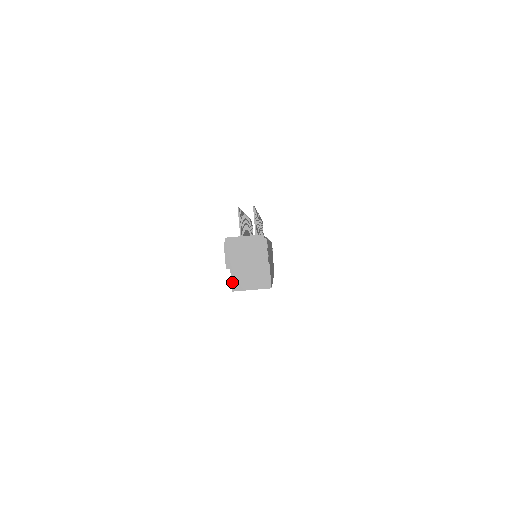
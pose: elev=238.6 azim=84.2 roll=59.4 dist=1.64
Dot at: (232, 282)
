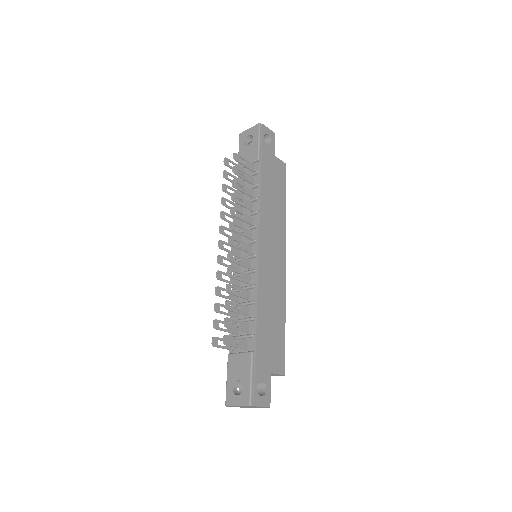
Dot at: occluded
